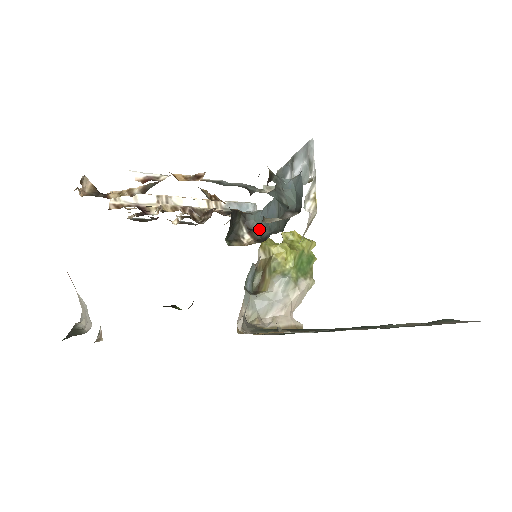
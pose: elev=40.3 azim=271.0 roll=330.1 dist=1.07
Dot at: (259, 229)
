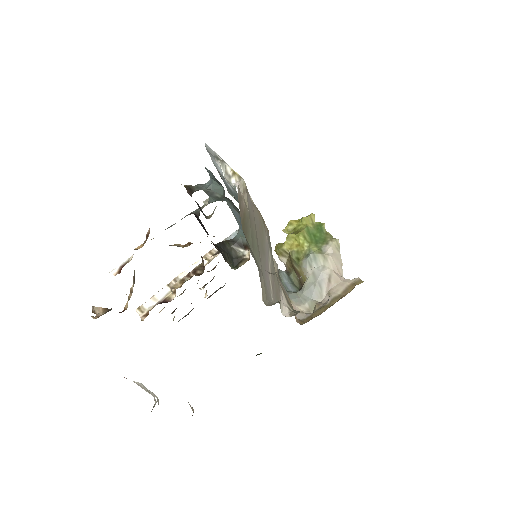
Dot at: occluded
